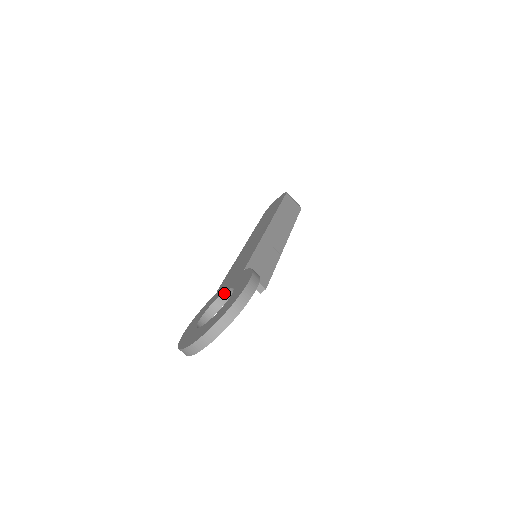
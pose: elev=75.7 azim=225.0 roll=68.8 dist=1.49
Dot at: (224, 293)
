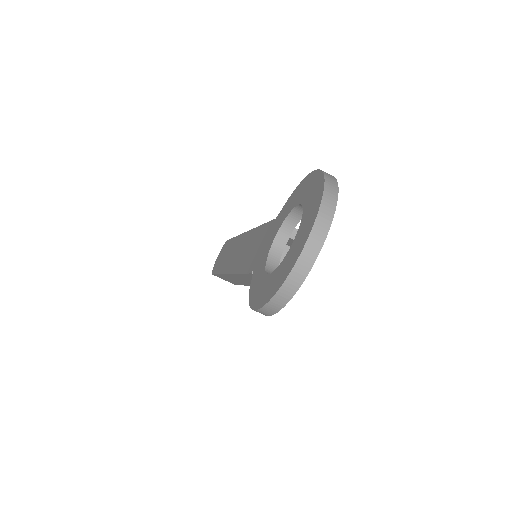
Dot at: (274, 242)
